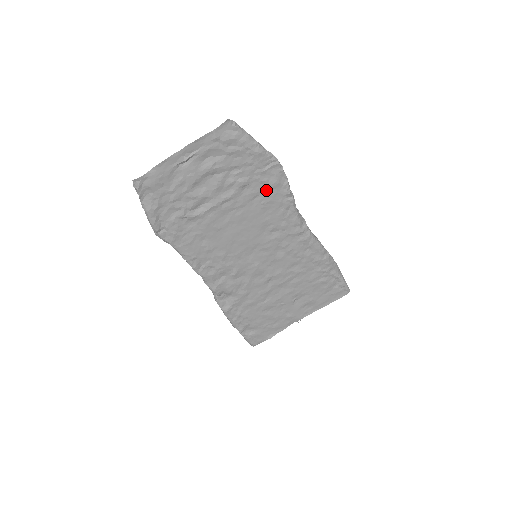
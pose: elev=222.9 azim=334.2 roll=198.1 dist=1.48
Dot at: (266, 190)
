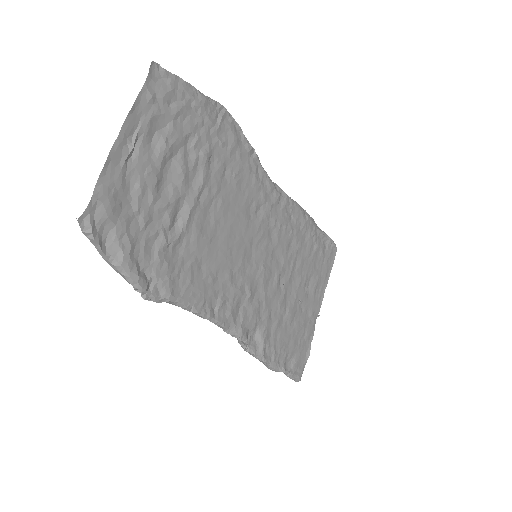
Dot at: (230, 155)
